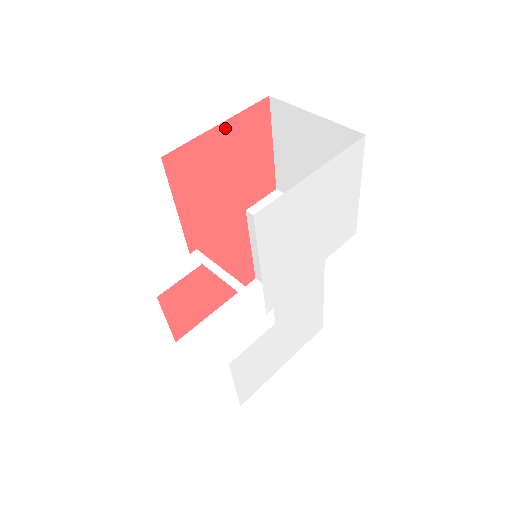
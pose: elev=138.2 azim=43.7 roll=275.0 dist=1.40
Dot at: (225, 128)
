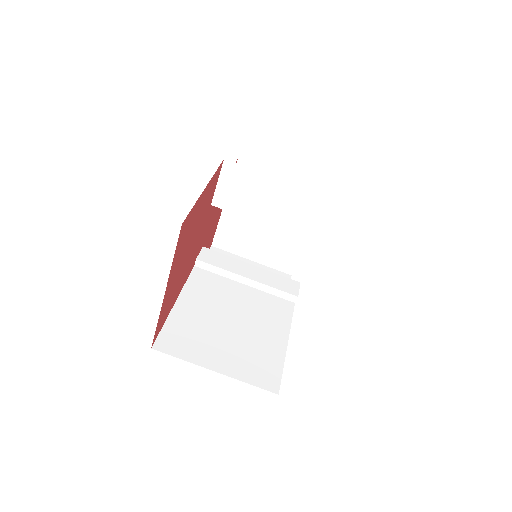
Dot at: (169, 281)
